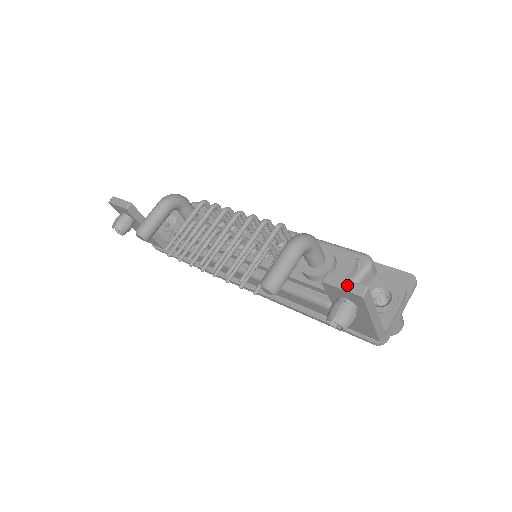
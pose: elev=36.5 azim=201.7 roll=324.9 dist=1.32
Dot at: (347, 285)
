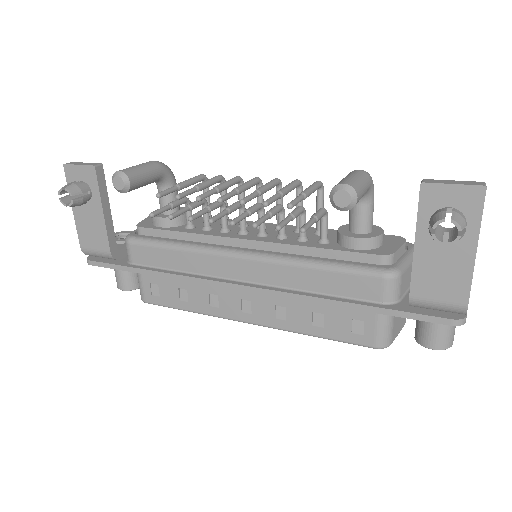
Dot at: (458, 182)
